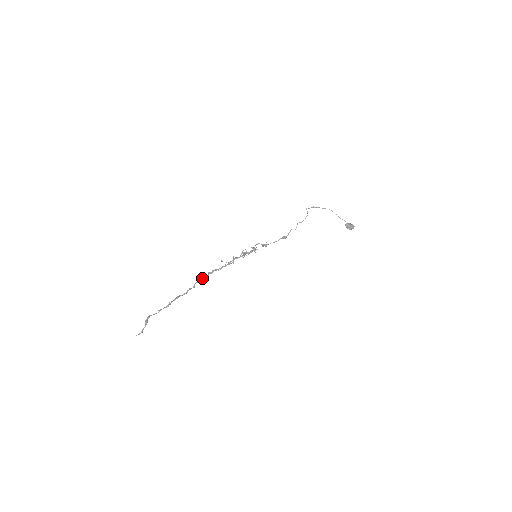
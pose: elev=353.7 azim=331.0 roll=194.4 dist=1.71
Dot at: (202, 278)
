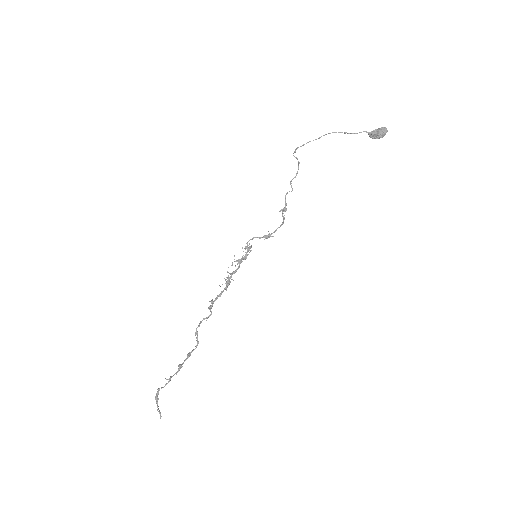
Dot at: (203, 318)
